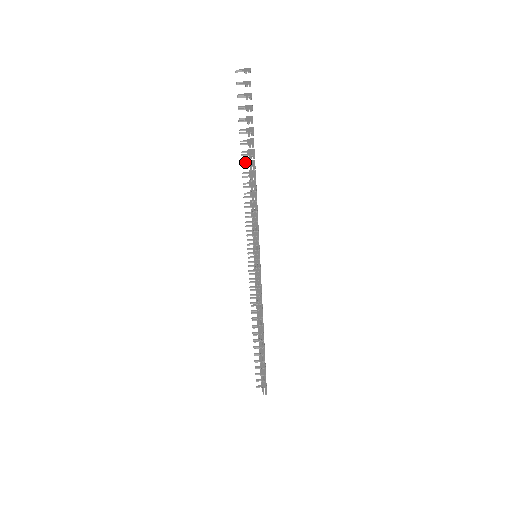
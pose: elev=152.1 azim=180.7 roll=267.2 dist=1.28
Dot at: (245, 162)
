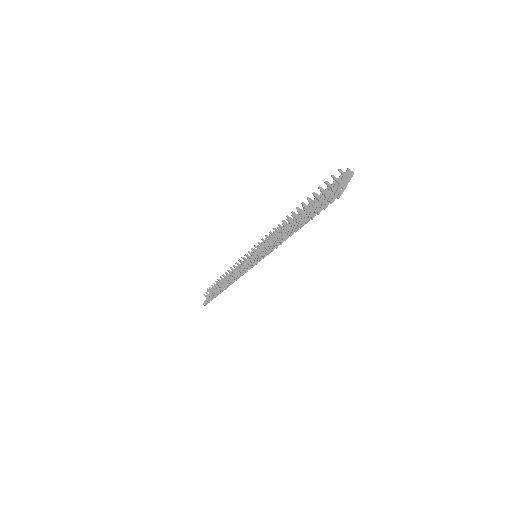
Dot at: (295, 214)
